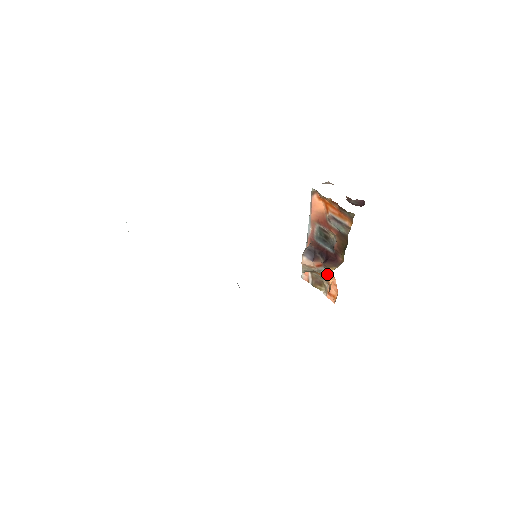
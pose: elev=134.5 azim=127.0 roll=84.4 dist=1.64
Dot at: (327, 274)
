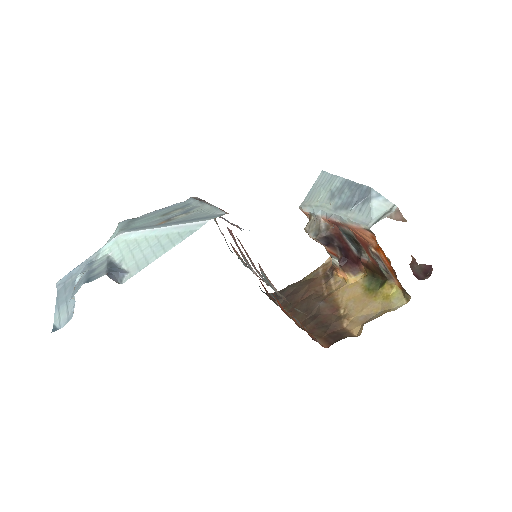
Dot at: (339, 267)
